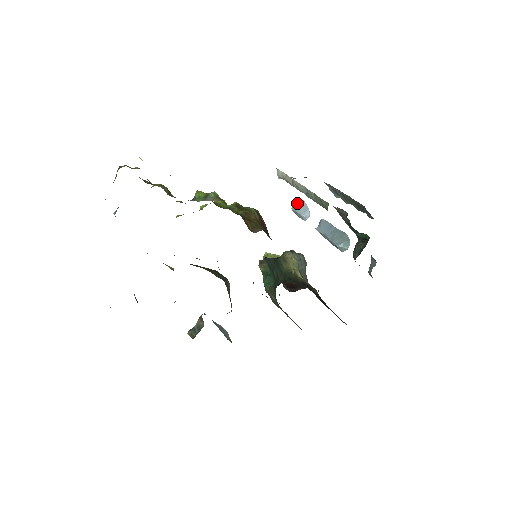
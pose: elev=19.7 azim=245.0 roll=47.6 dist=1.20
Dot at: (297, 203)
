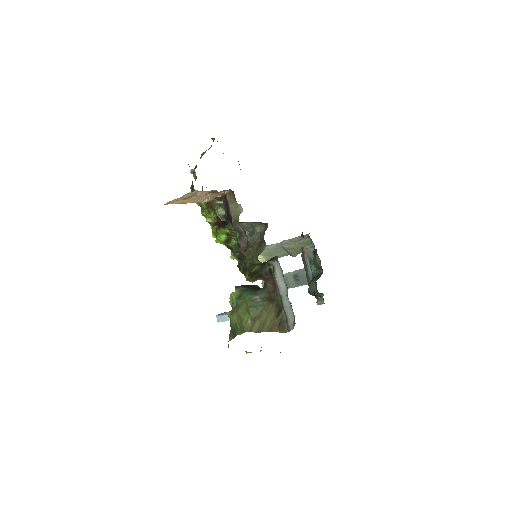
Dot at: (221, 313)
